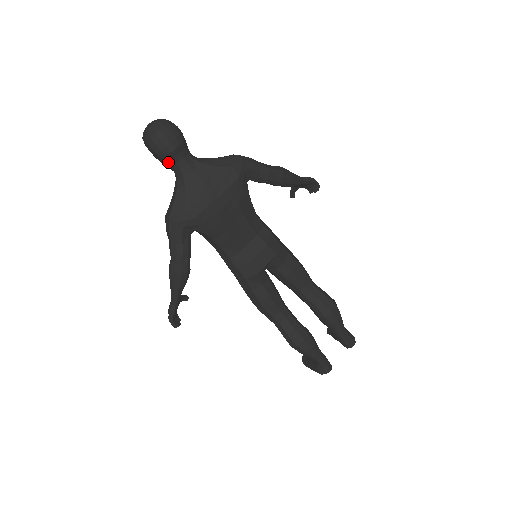
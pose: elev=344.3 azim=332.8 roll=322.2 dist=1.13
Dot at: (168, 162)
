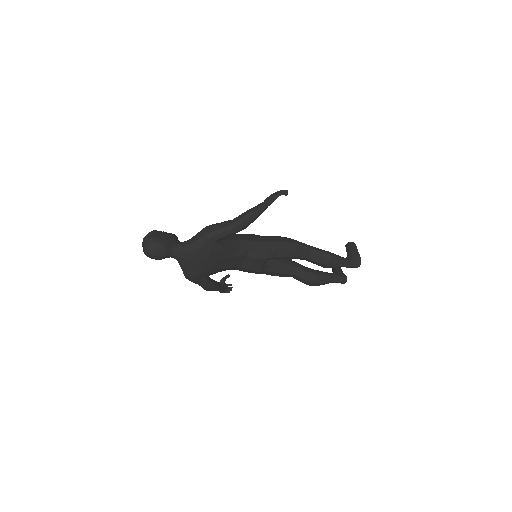
Dot at: occluded
